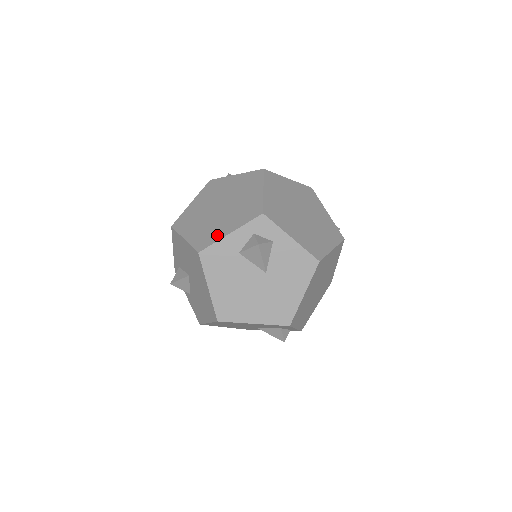
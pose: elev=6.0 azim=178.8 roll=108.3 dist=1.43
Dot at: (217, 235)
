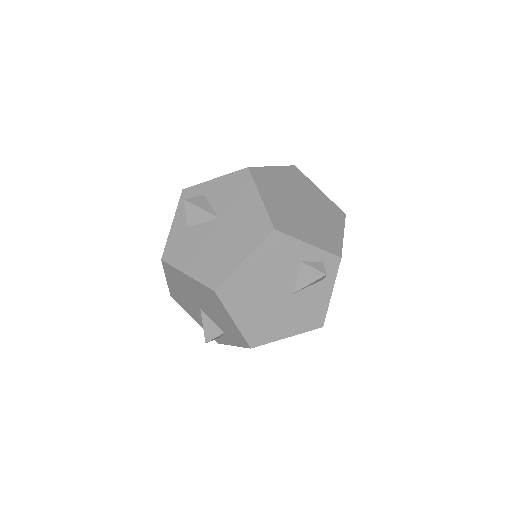
Dot at: occluded
